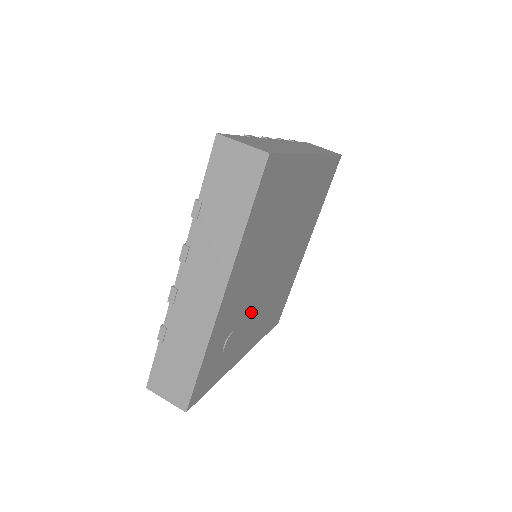
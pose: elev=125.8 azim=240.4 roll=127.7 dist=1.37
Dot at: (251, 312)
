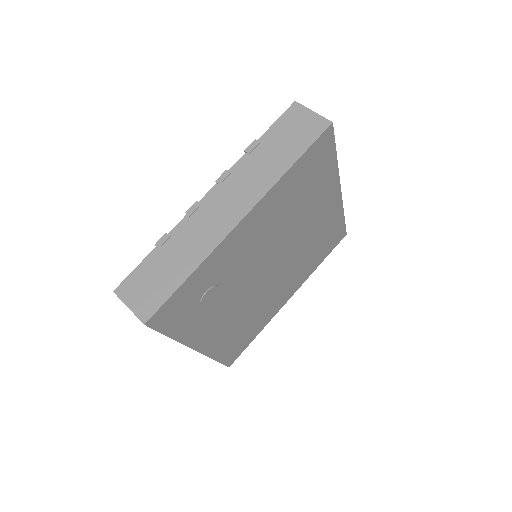
Dot at: (234, 294)
